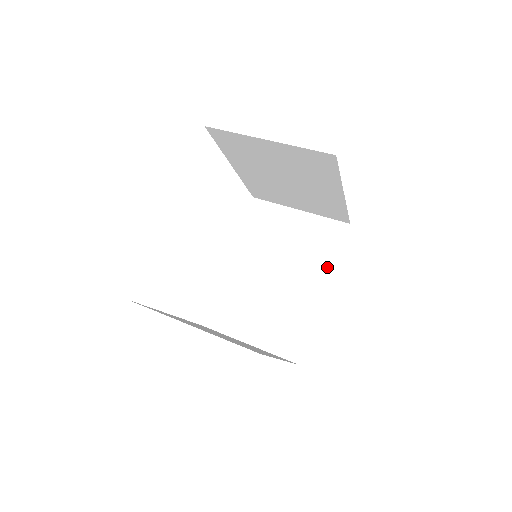
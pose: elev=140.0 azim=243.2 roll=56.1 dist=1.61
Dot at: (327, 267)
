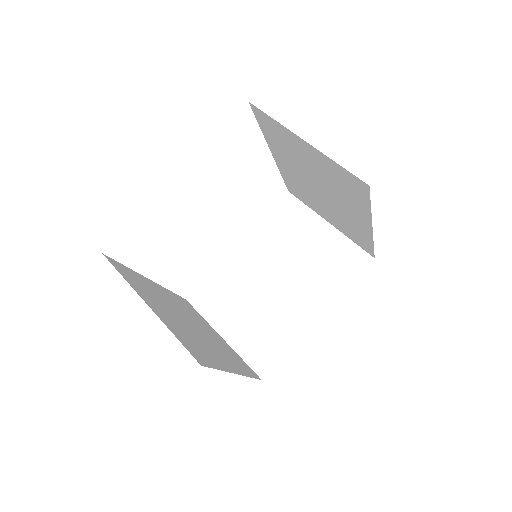
Dot at: (332, 293)
